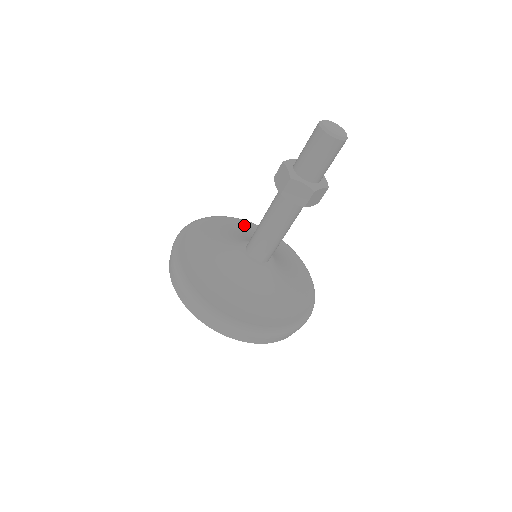
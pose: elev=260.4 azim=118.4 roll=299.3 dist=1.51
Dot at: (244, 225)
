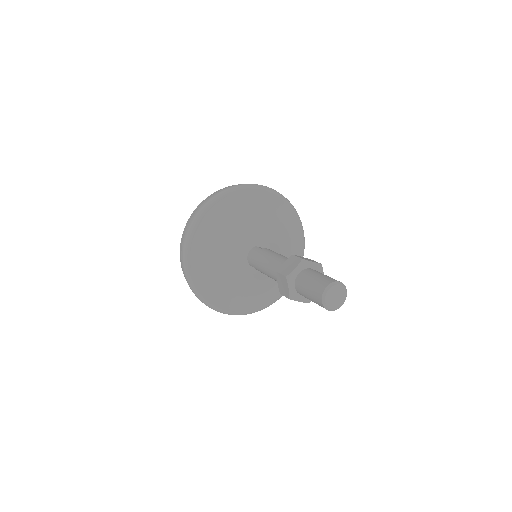
Dot at: (248, 199)
